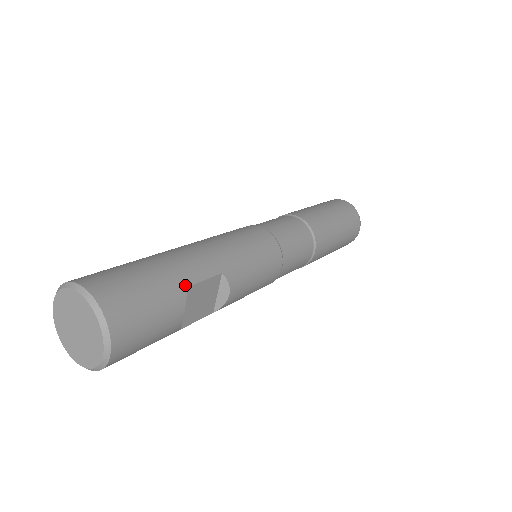
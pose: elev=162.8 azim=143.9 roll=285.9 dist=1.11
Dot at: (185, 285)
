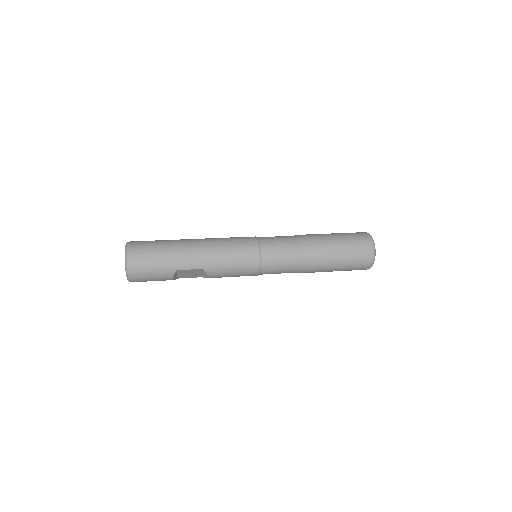
Dot at: (176, 269)
